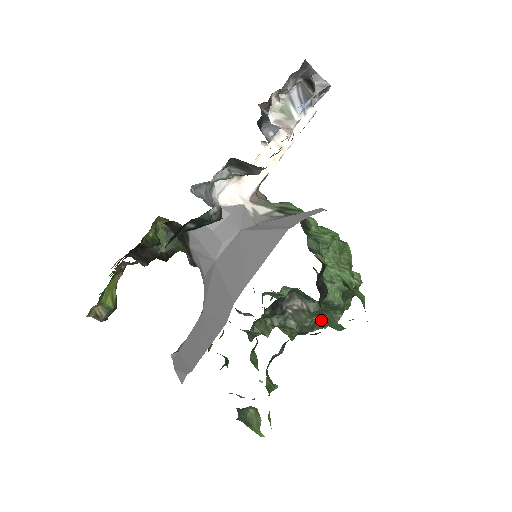
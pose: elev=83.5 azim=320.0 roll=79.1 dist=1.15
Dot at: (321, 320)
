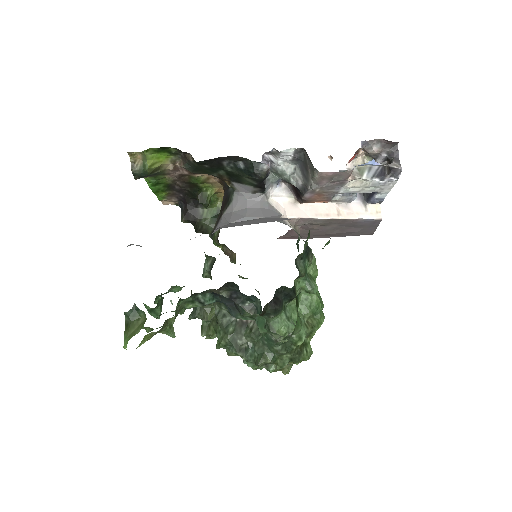
Dot at: (252, 350)
